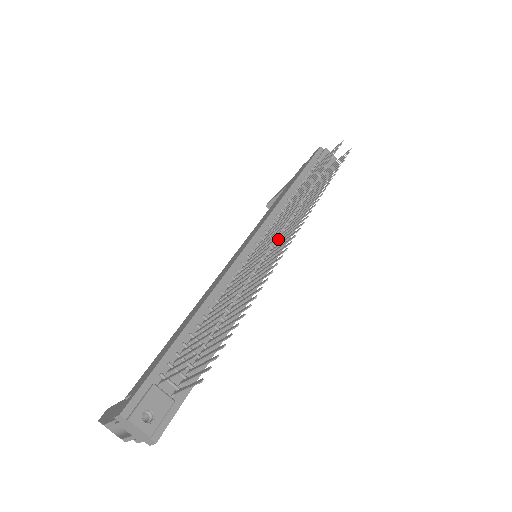
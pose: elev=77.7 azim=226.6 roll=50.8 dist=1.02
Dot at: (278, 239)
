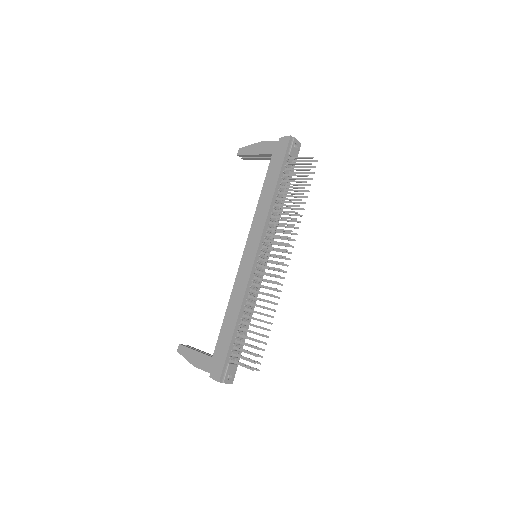
Dot at: (269, 244)
